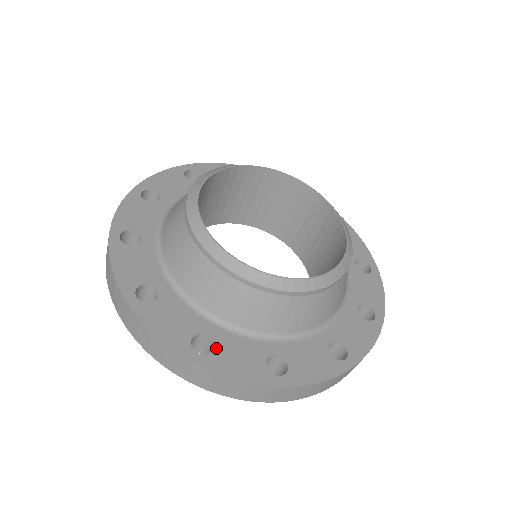
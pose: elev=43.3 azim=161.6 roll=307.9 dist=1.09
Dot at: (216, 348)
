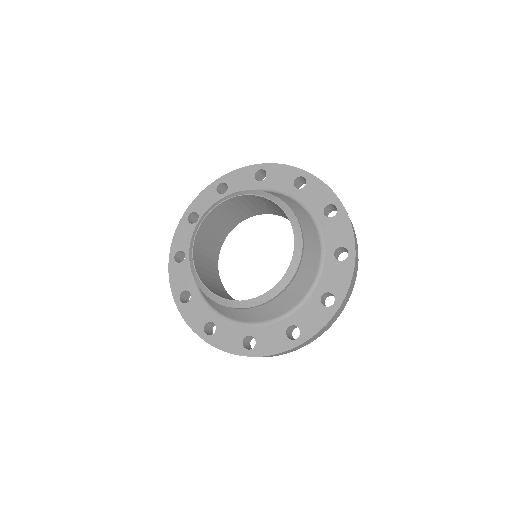
Dot at: (257, 341)
